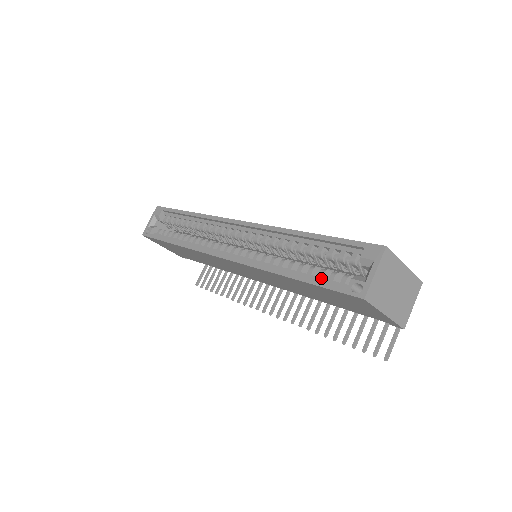
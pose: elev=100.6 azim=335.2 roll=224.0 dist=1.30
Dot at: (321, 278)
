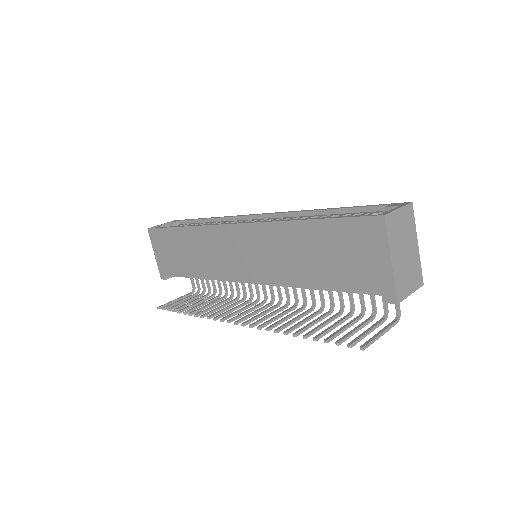
Dot at: occluded
